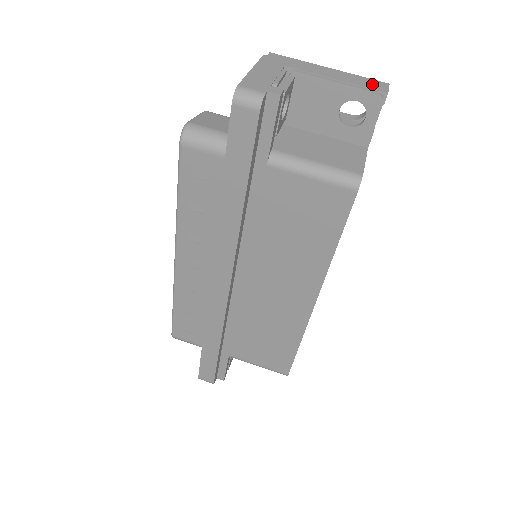
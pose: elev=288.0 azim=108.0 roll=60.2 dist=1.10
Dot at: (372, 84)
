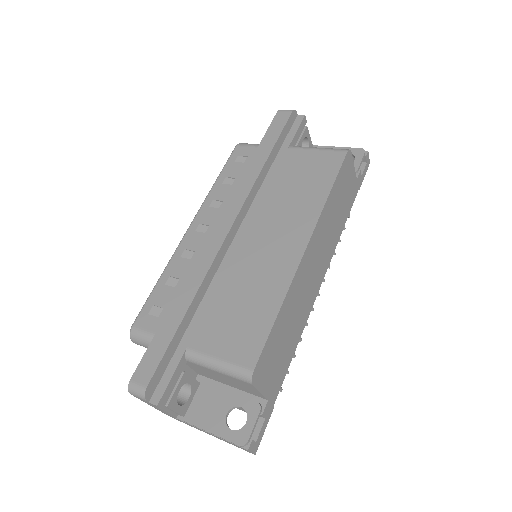
Dot at: occluded
